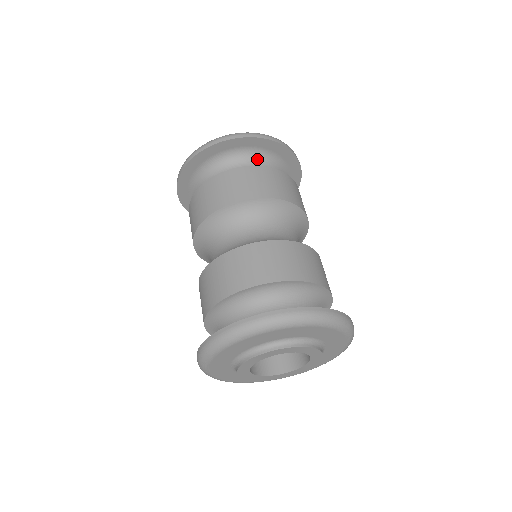
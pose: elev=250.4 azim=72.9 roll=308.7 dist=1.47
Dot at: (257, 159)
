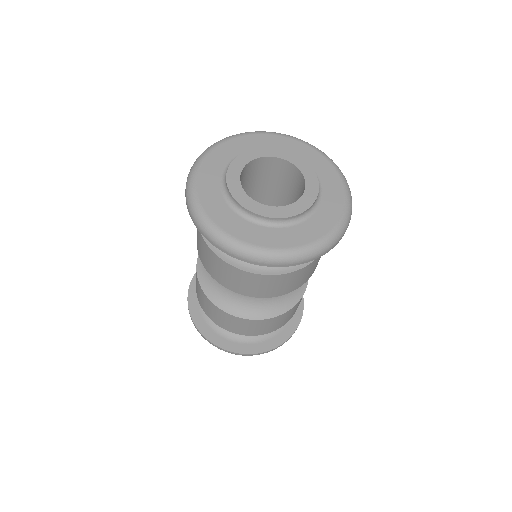
Dot at: occluded
